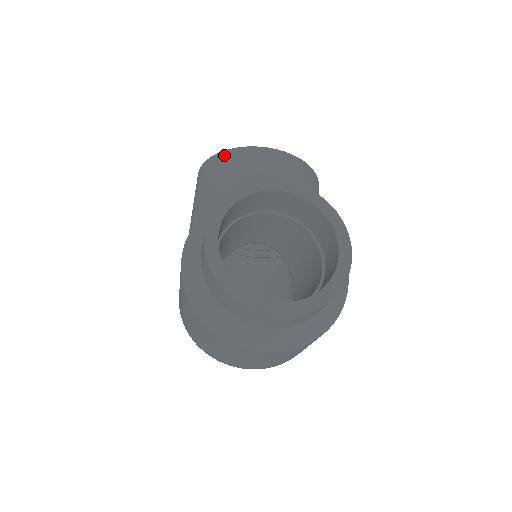
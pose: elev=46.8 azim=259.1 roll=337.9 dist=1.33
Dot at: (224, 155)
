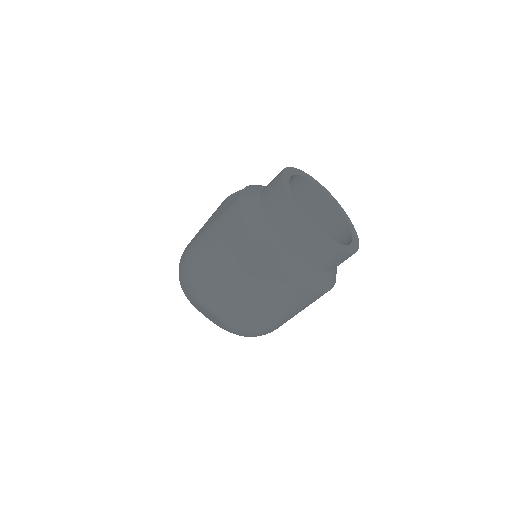
Dot at: occluded
